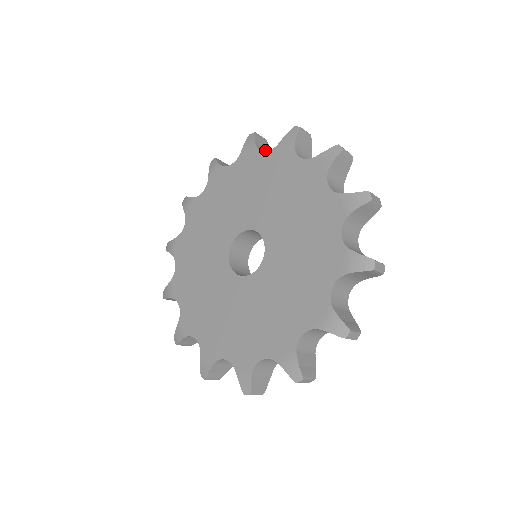
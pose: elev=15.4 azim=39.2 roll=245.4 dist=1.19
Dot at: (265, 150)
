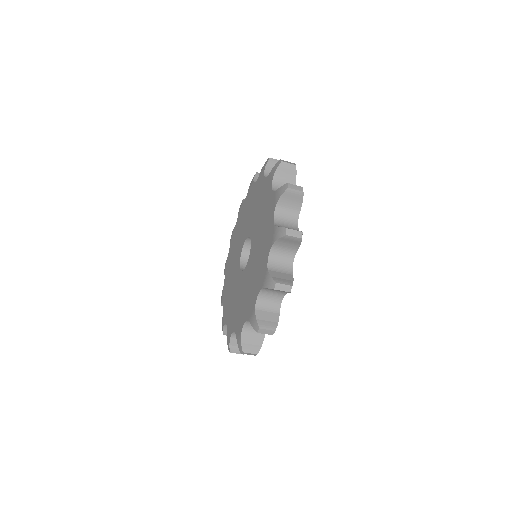
Dot at: occluded
